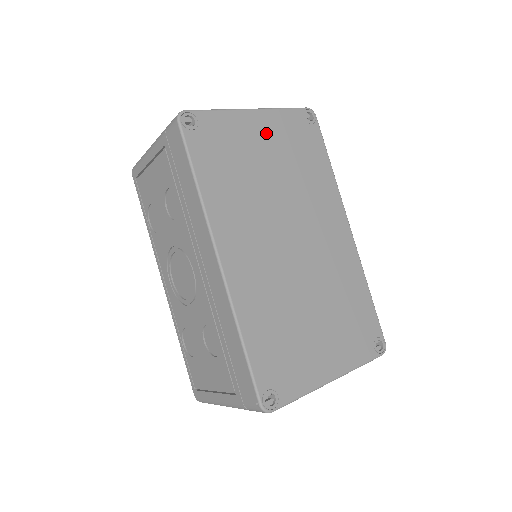
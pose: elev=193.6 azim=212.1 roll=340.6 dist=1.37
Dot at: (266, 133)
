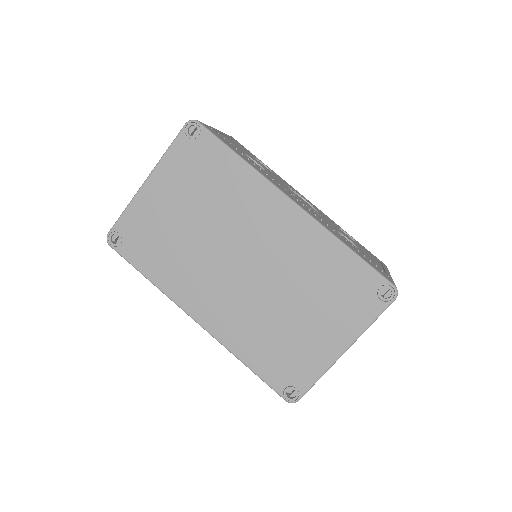
Dot at: (167, 190)
